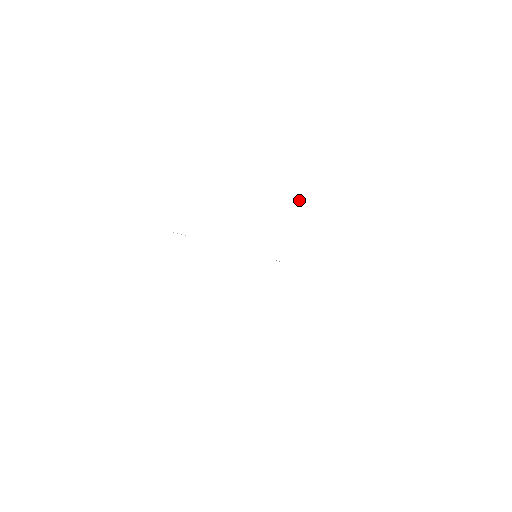
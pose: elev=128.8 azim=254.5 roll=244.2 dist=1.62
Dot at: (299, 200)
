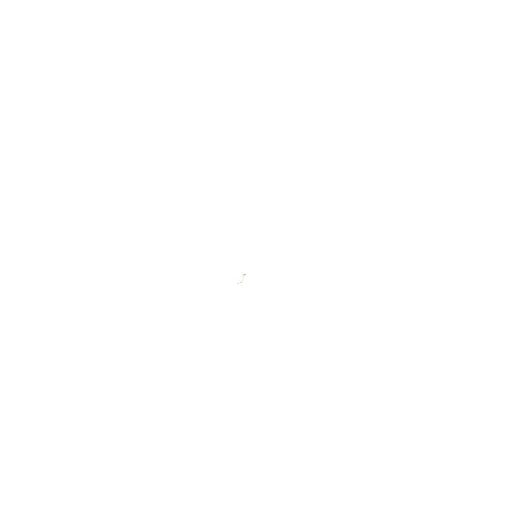
Dot at: (239, 279)
